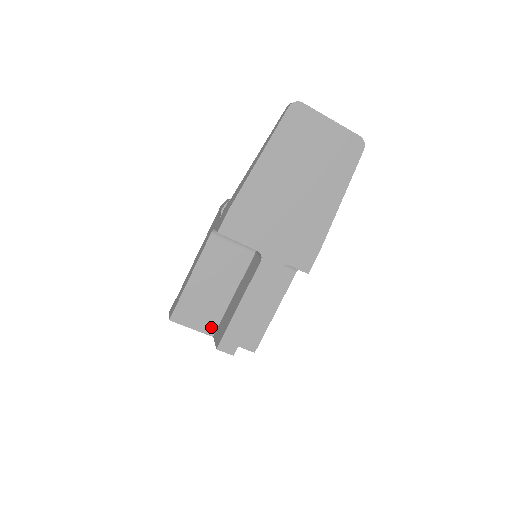
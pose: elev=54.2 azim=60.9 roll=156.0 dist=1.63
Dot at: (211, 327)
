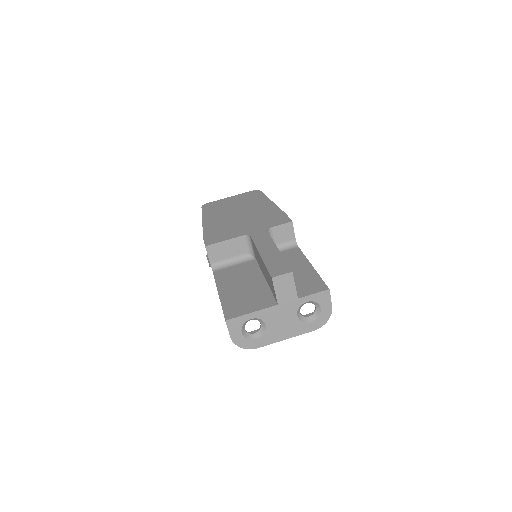
Dot at: (268, 302)
